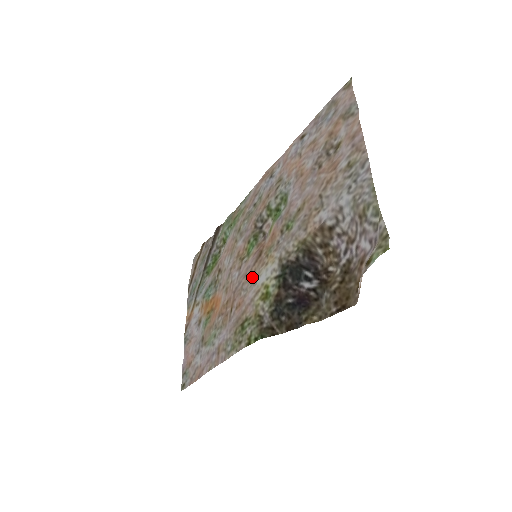
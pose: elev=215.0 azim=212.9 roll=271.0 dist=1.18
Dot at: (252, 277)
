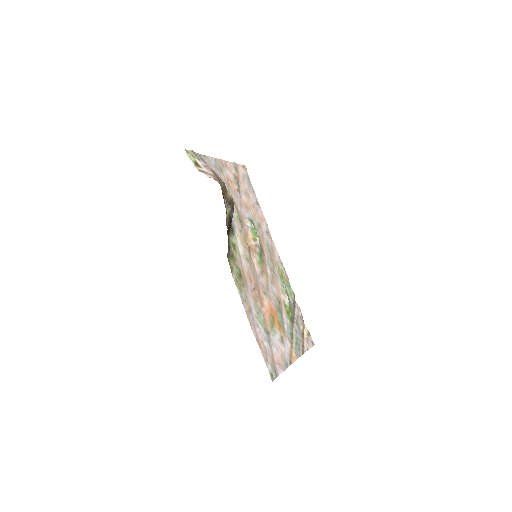
Dot at: (249, 260)
